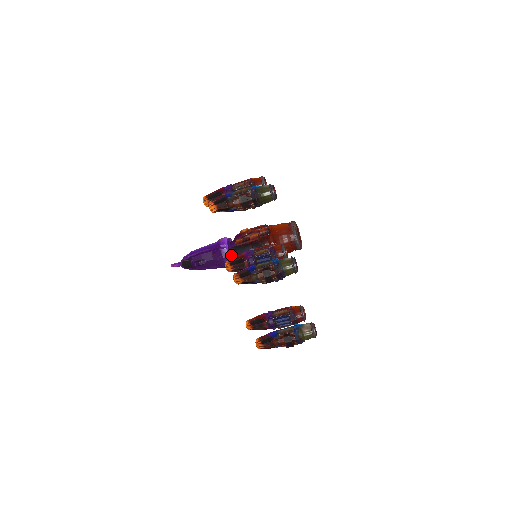
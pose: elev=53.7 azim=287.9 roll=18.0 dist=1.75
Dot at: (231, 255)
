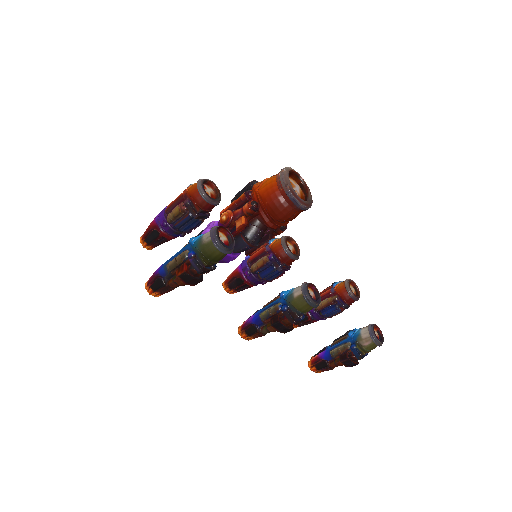
Dot at: occluded
